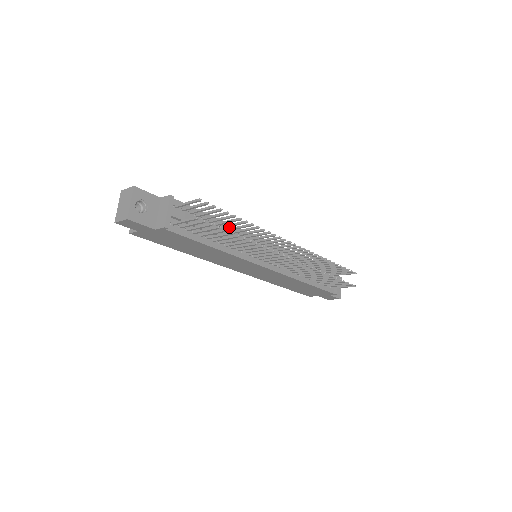
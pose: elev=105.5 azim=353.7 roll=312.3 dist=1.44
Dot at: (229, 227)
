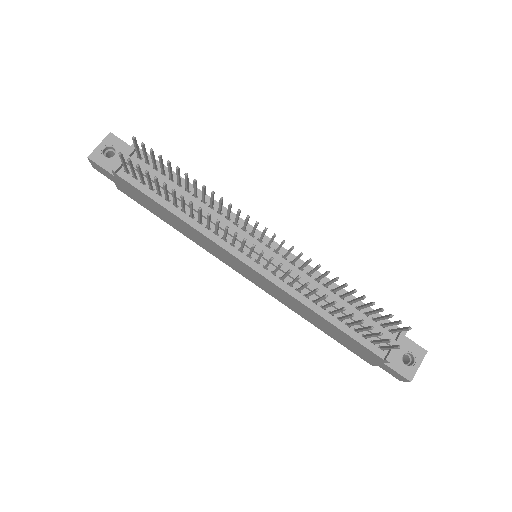
Dot at: (207, 200)
